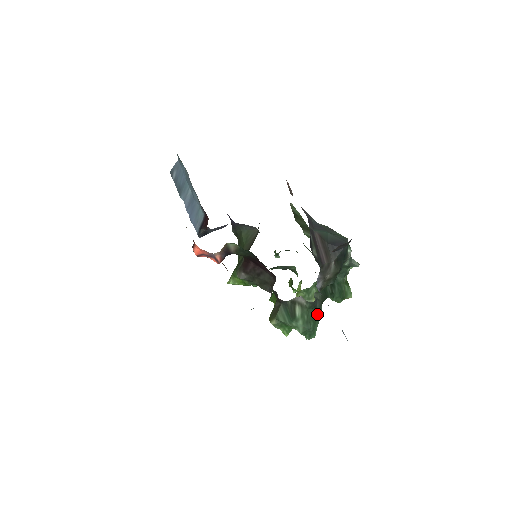
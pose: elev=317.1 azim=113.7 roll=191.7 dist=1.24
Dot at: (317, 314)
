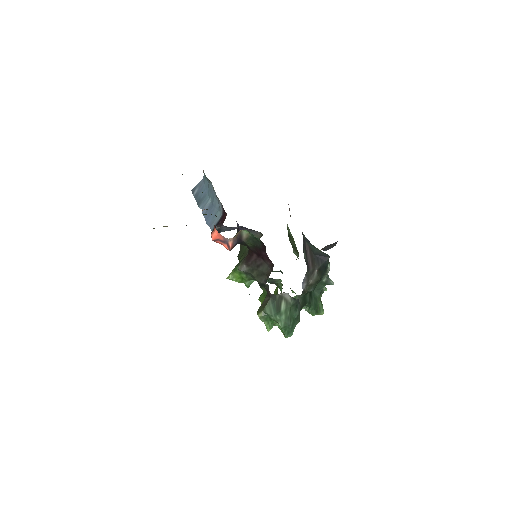
Dot at: (297, 314)
